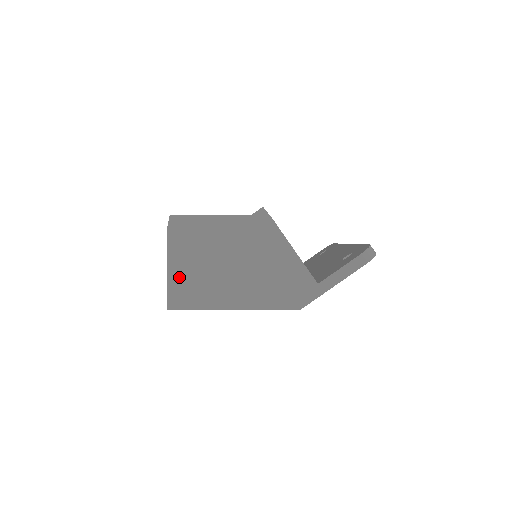
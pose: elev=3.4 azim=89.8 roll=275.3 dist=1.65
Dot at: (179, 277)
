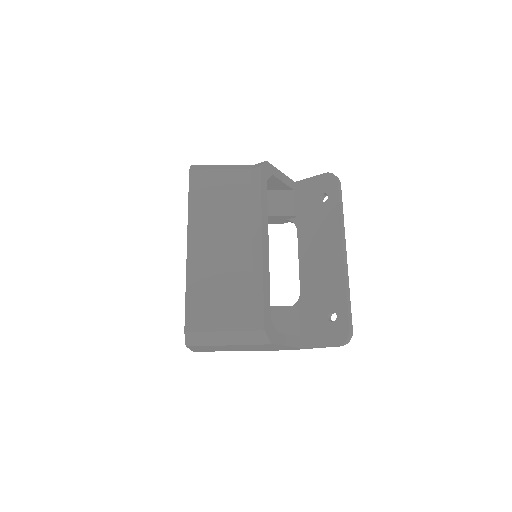
Dot at: occluded
